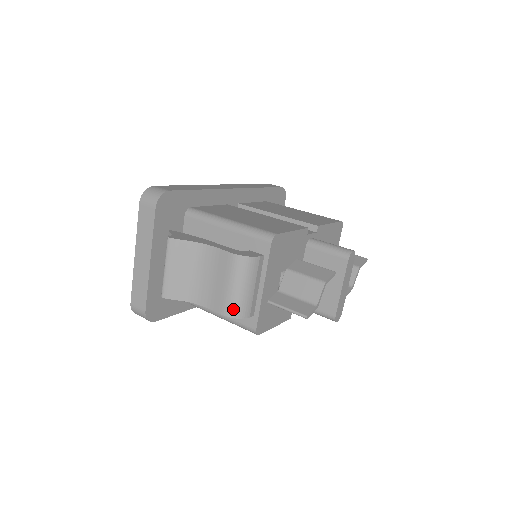
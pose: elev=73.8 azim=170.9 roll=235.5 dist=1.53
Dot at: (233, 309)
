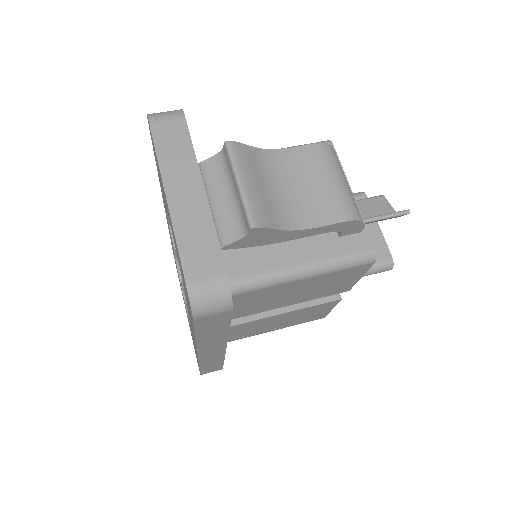
Dot at: (352, 209)
